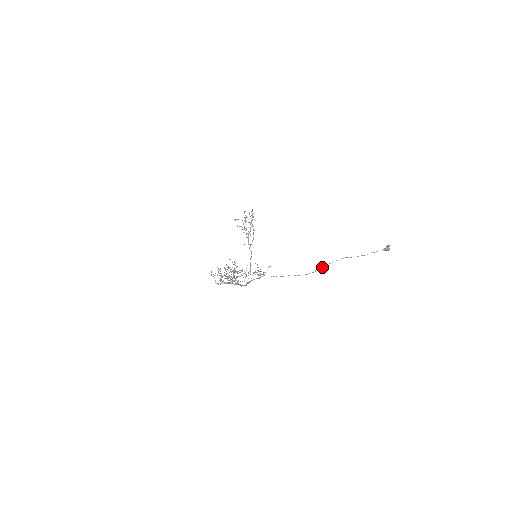
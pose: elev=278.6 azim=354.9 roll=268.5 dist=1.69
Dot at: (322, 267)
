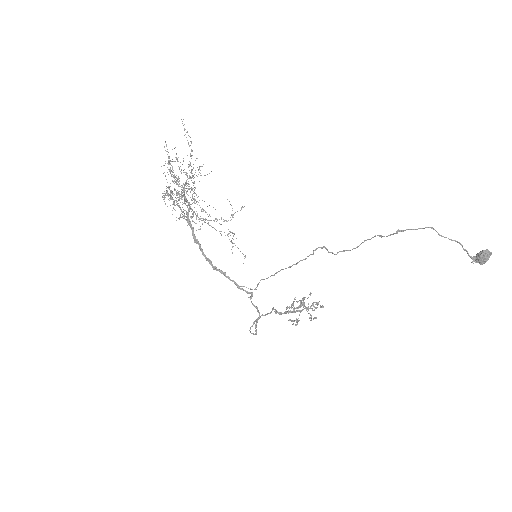
Dot at: (329, 252)
